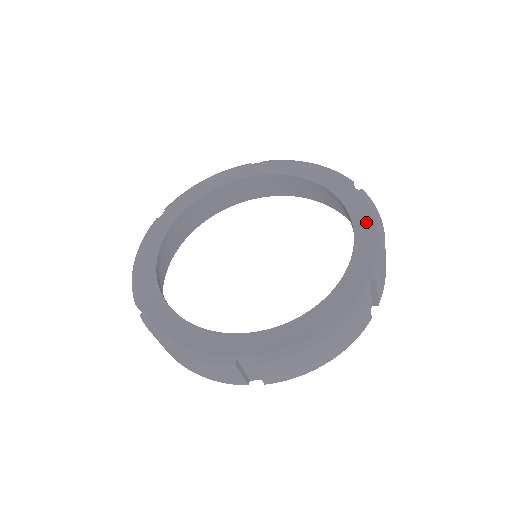
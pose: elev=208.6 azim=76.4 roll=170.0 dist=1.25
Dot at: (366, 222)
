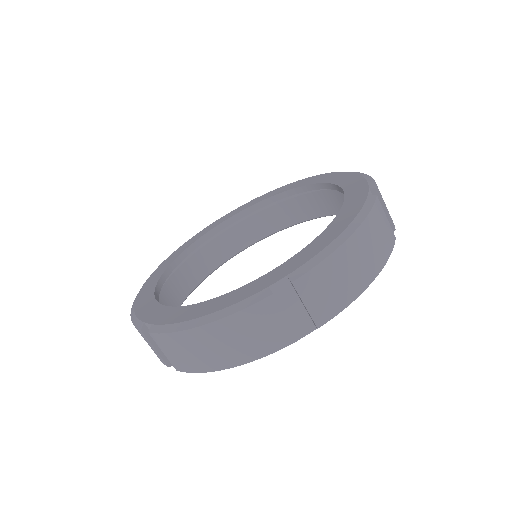
Dot at: (340, 224)
